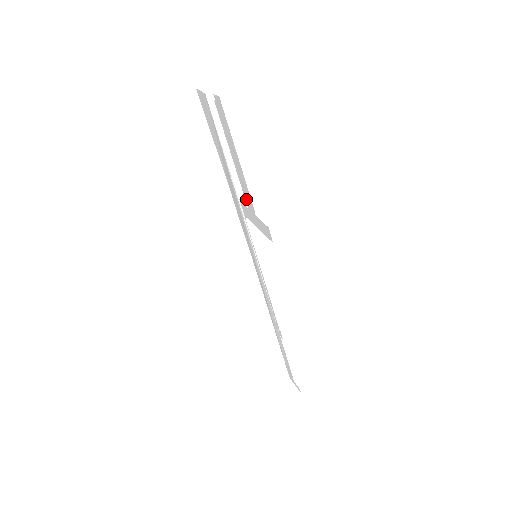
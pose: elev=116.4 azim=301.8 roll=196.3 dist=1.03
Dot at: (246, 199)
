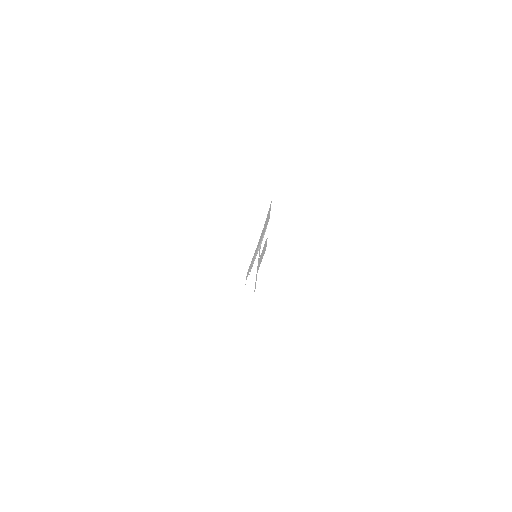
Dot at: occluded
